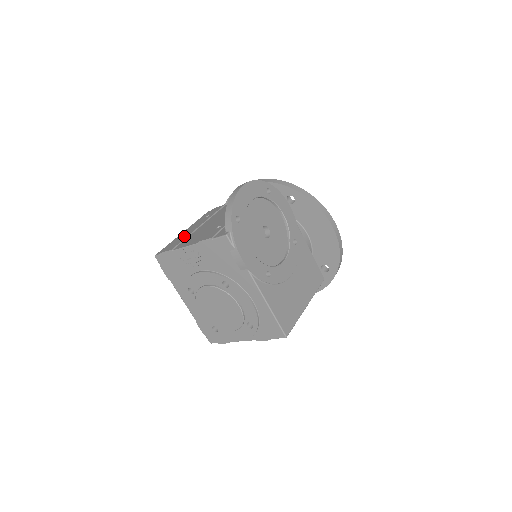
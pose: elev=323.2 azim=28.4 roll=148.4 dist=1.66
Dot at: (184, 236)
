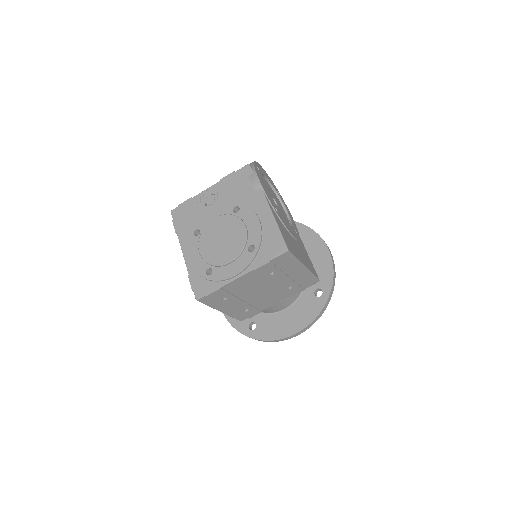
Dot at: occluded
